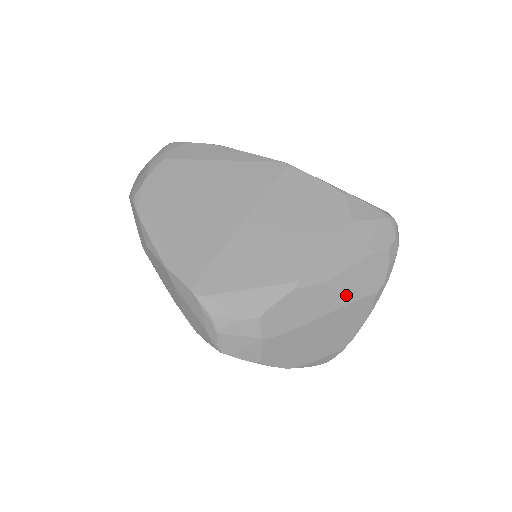
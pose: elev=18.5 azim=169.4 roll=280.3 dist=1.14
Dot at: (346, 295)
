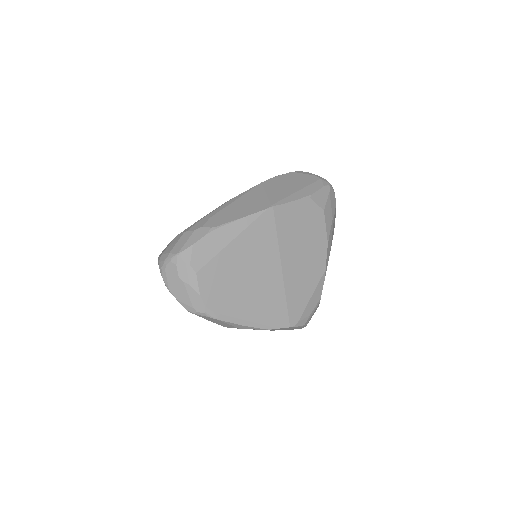
Dot at: occluded
